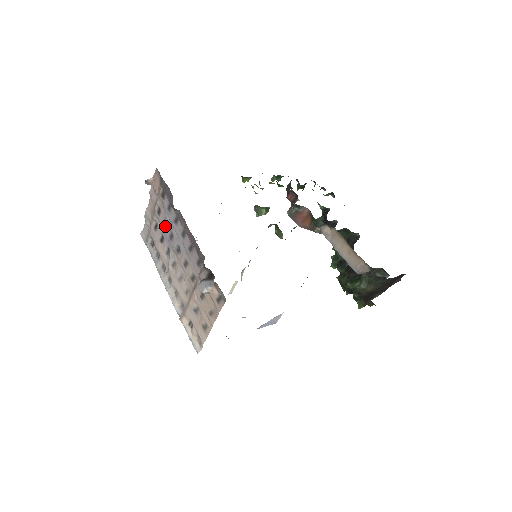
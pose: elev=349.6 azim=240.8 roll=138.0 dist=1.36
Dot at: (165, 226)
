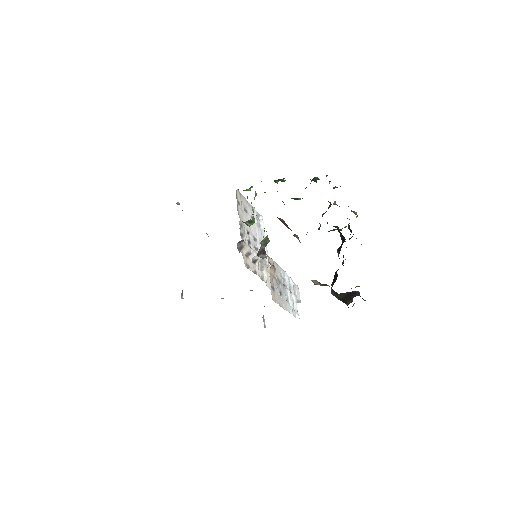
Dot at: occluded
